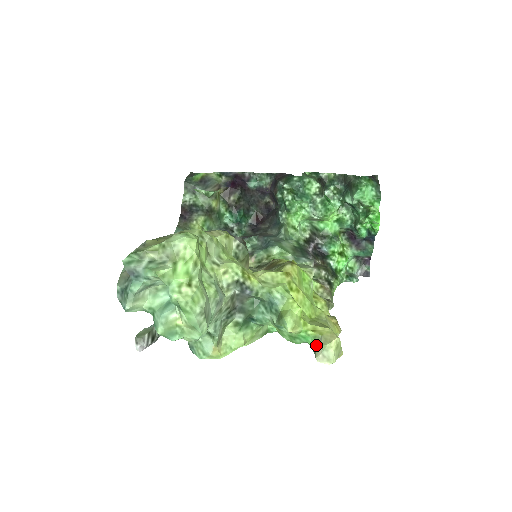
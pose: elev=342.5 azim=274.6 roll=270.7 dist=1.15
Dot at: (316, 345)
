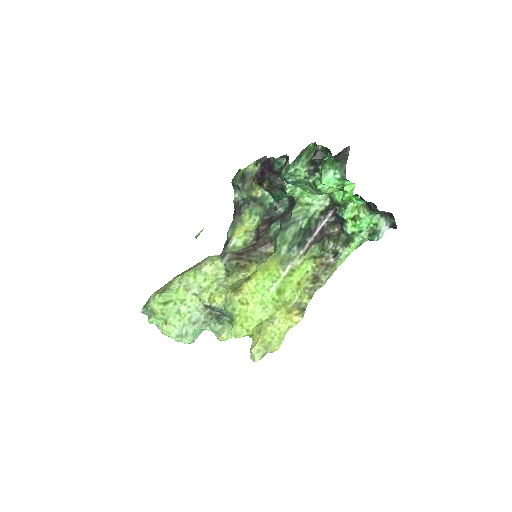
Dot at: occluded
